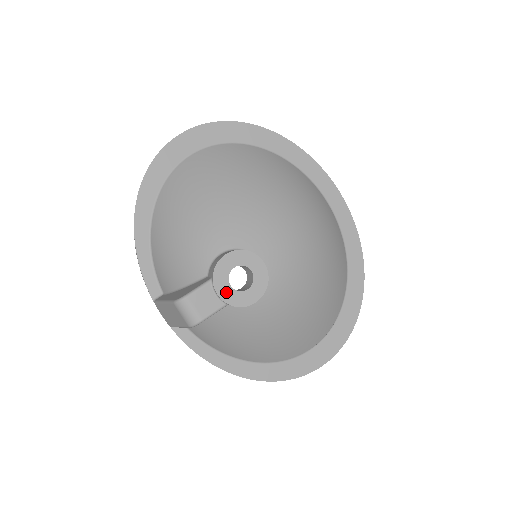
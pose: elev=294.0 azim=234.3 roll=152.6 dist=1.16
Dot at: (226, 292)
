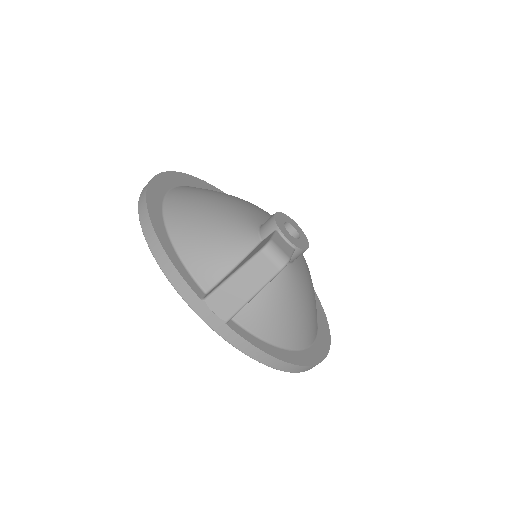
Dot at: (291, 238)
